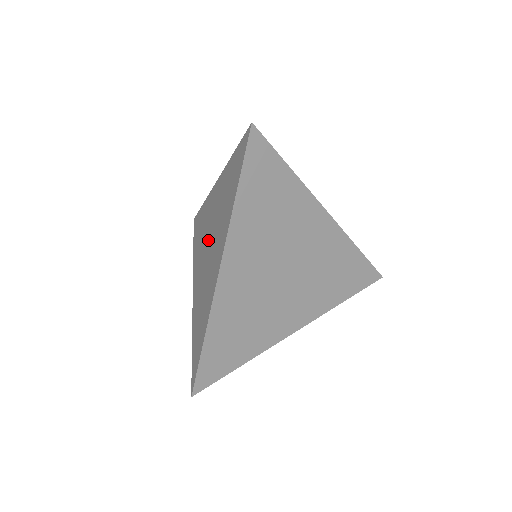
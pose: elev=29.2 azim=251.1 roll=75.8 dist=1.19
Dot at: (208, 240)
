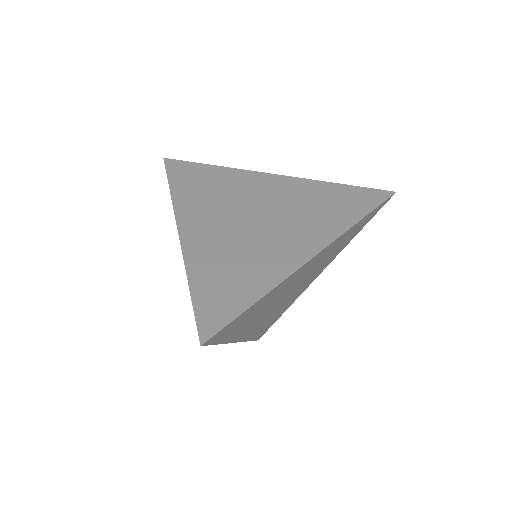
Dot at: occluded
